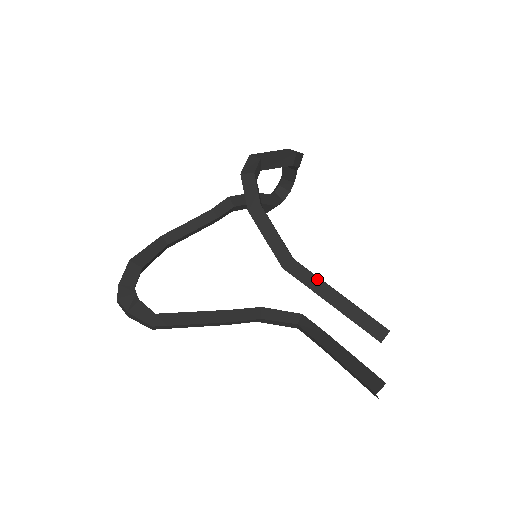
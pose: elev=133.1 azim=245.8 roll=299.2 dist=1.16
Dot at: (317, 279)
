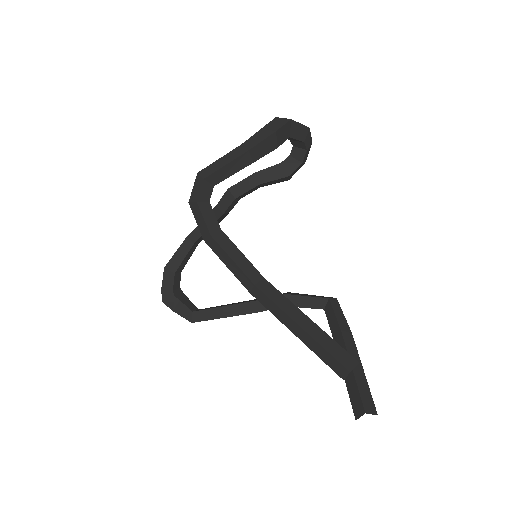
Dot at: (277, 308)
